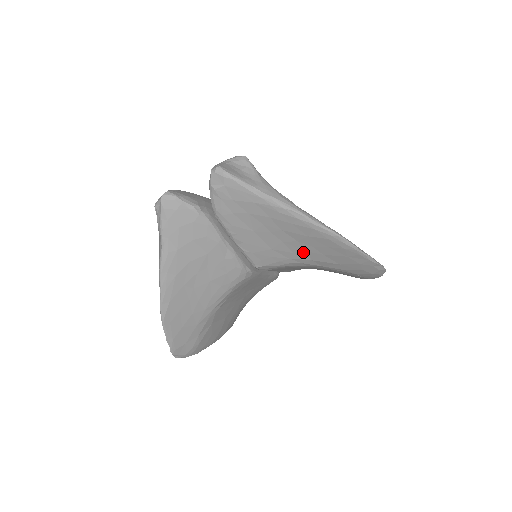
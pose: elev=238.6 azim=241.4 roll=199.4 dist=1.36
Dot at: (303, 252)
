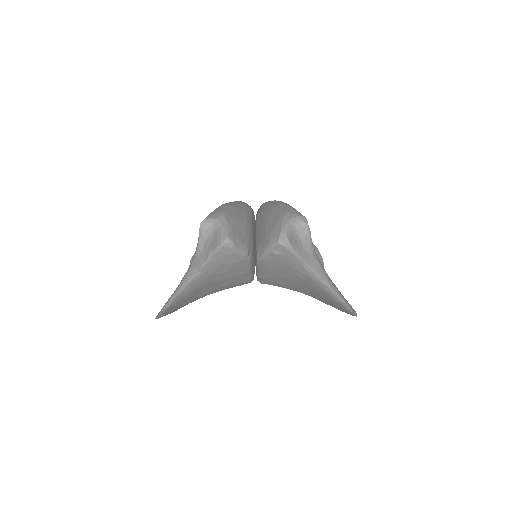
Dot at: (308, 293)
